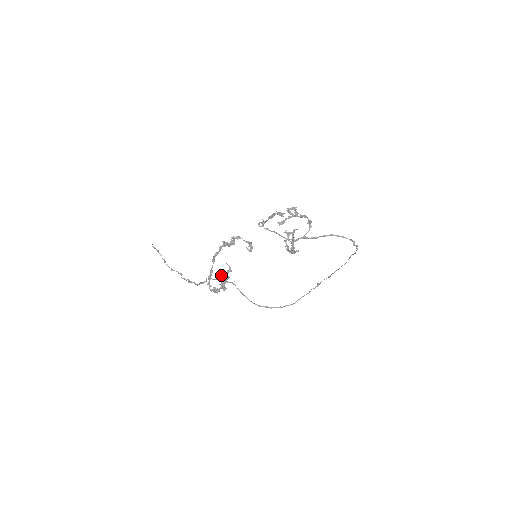
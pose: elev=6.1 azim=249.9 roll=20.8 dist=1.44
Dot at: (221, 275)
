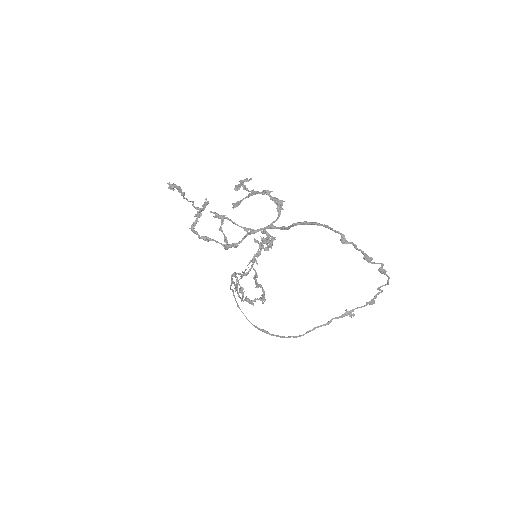
Dot at: (237, 280)
